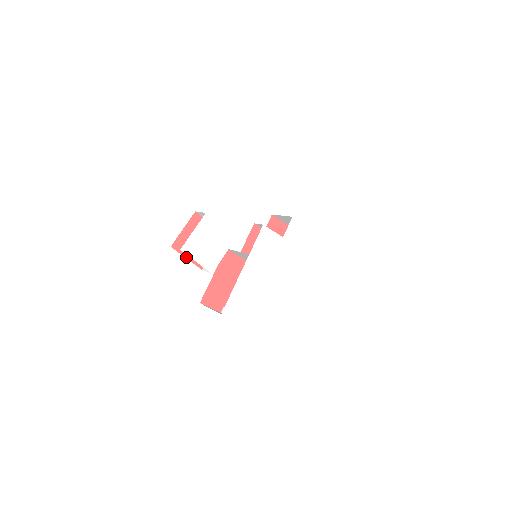
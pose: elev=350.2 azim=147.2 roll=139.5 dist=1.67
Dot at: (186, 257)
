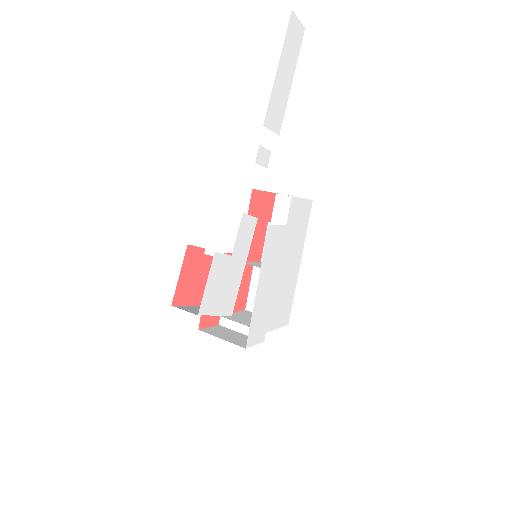
Dot at: (189, 305)
